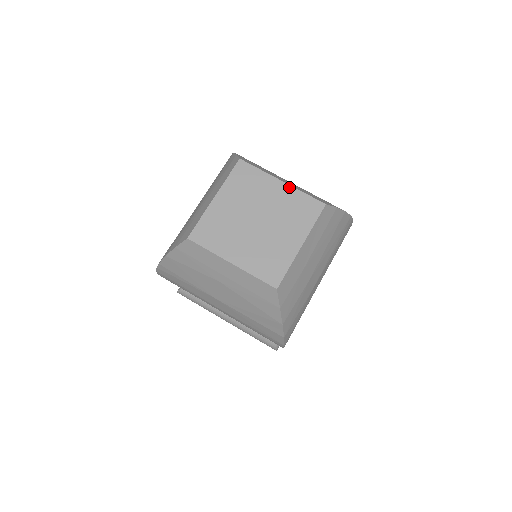
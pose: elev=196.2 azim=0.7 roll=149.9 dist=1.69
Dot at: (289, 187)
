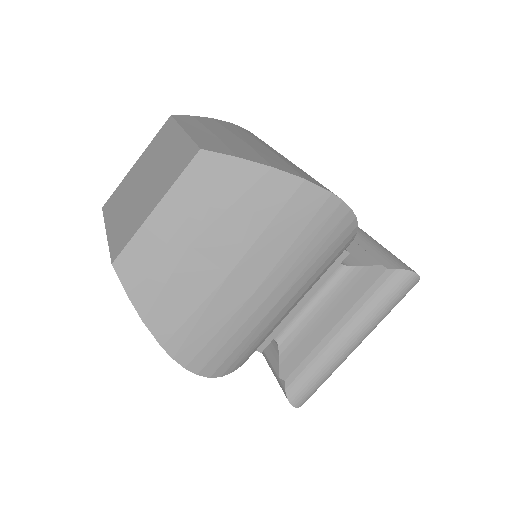
Dot at: (142, 155)
